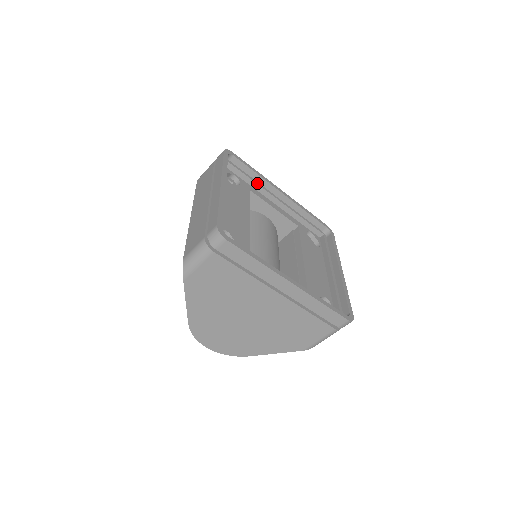
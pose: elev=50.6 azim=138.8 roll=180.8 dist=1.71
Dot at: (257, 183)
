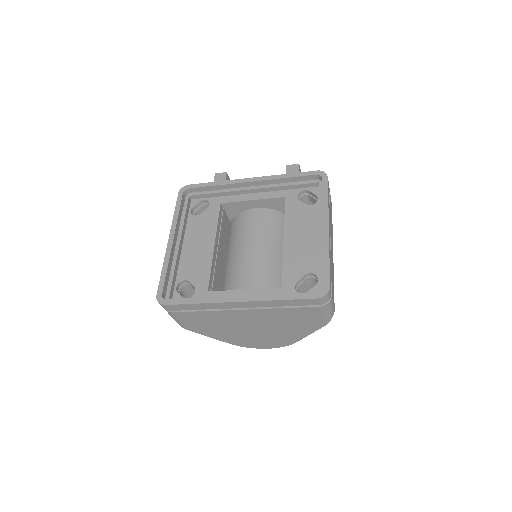
Dot at: (224, 191)
